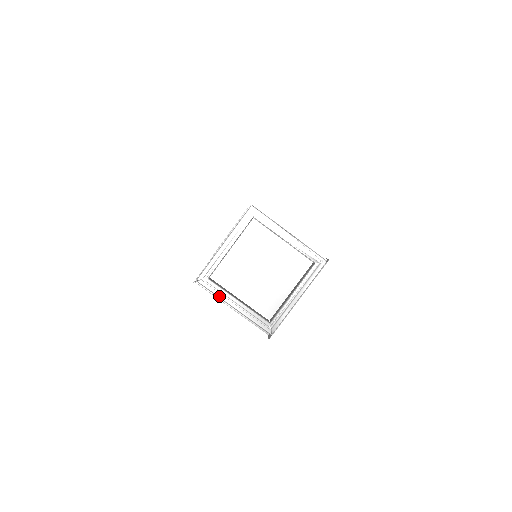
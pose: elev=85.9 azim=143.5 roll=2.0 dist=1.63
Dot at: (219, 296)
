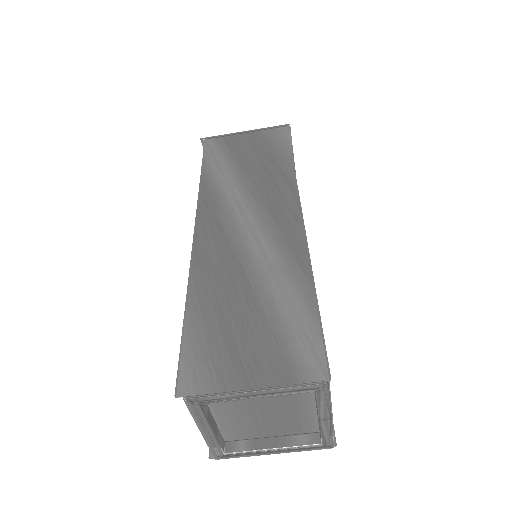
Dot at: (196, 420)
